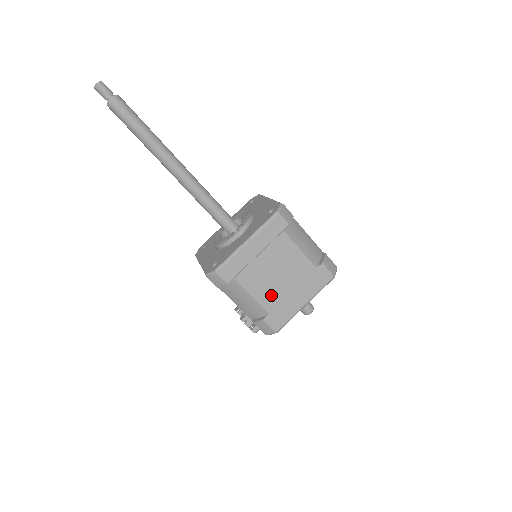
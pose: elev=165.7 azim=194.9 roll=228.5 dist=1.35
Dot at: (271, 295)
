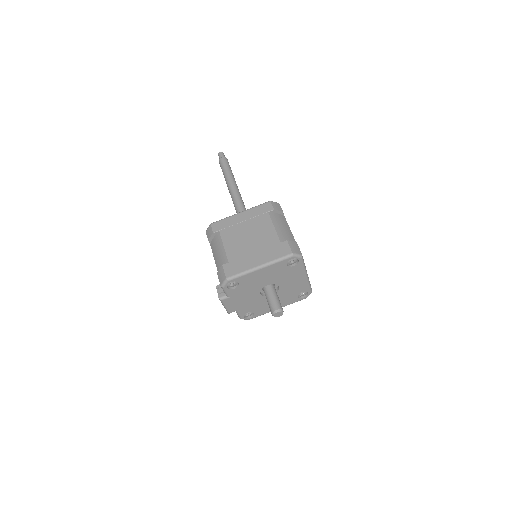
Dot at: (237, 250)
